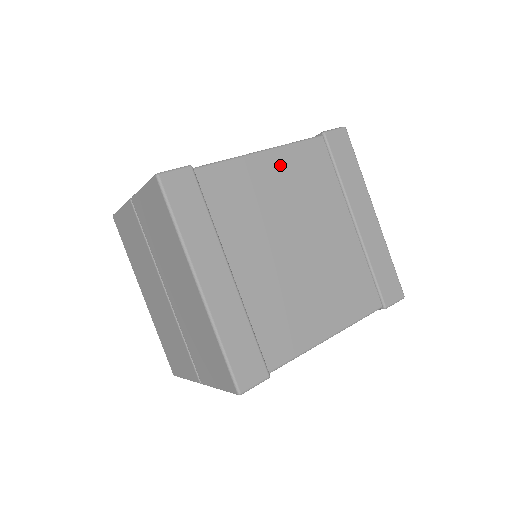
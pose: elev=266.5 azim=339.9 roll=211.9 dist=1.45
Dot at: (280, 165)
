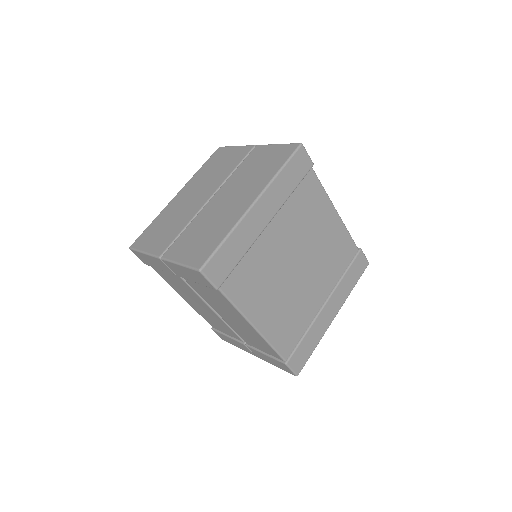
Dot at: (334, 227)
